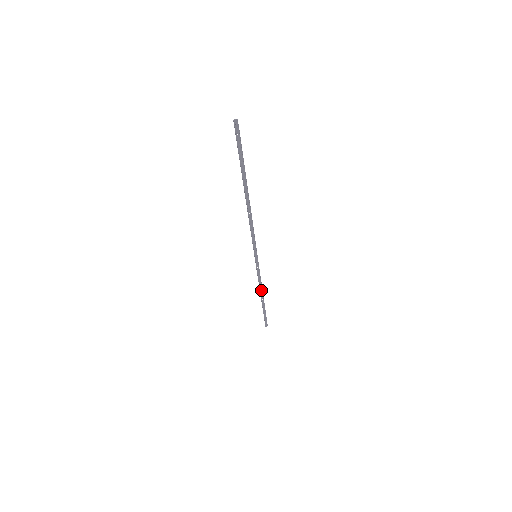
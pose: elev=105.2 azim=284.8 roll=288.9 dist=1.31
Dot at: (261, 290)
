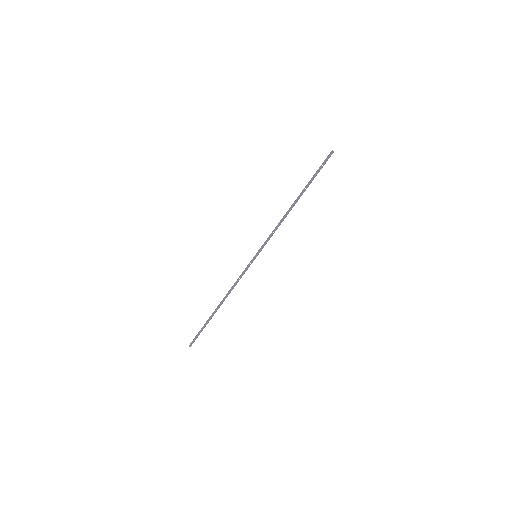
Dot at: (227, 296)
